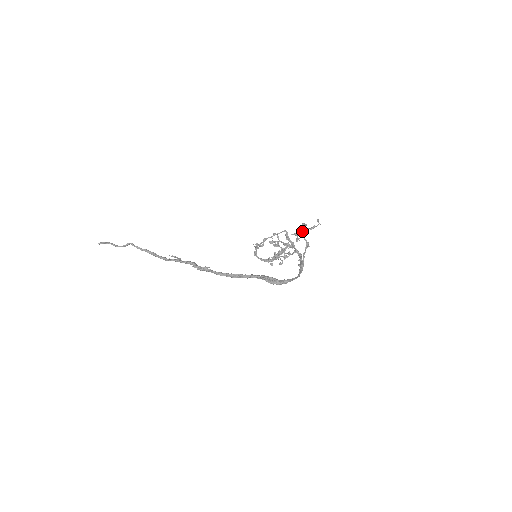
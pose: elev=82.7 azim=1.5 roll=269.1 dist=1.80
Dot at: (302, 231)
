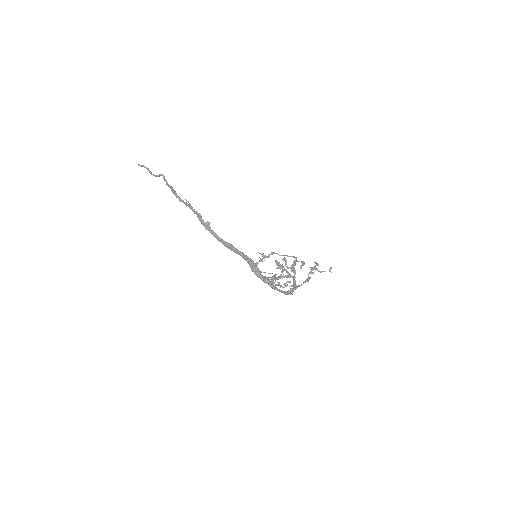
Dot at: occluded
